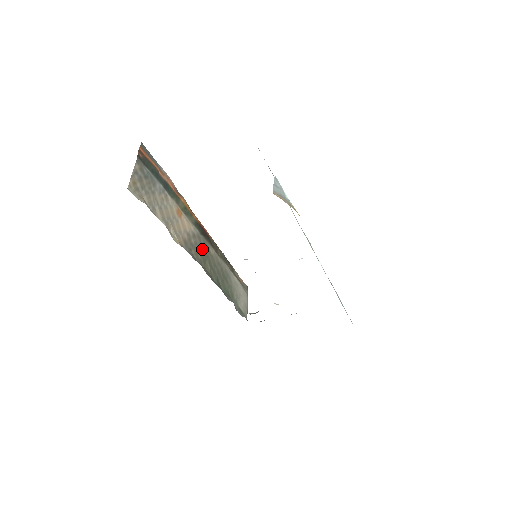
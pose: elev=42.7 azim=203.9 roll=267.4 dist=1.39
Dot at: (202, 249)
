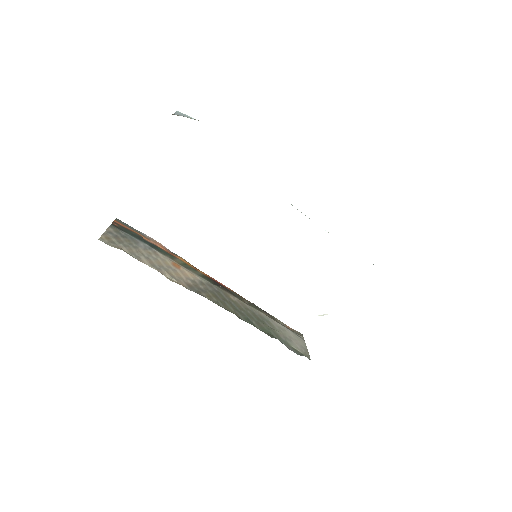
Dot at: (217, 295)
